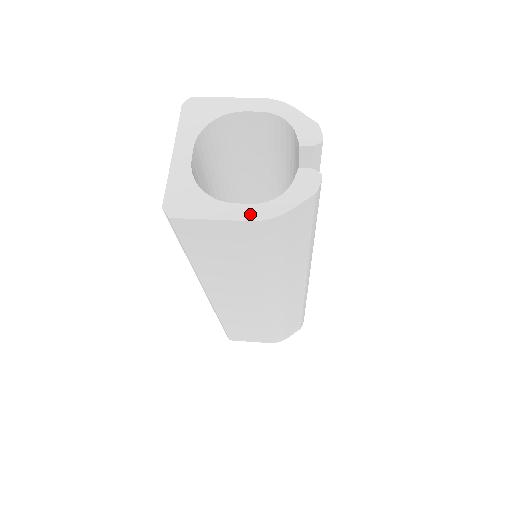
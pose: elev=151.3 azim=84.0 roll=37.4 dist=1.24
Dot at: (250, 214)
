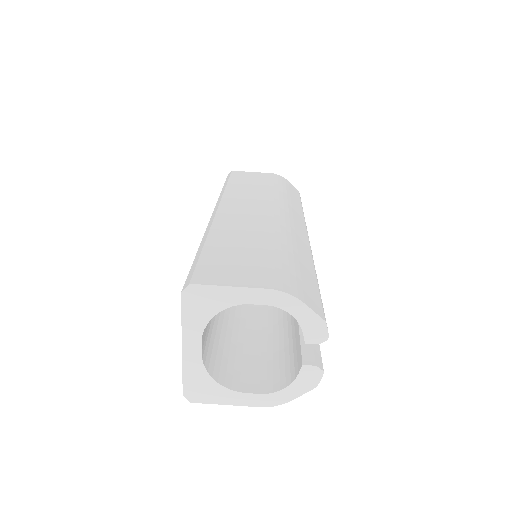
Dot at: (259, 402)
